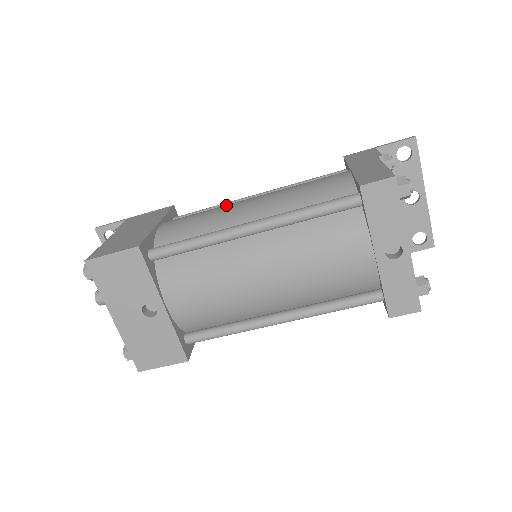
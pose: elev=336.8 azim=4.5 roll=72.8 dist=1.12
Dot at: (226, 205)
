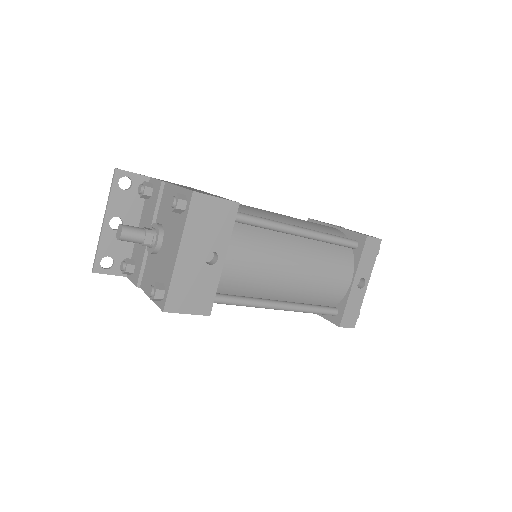
Dot at: occluded
